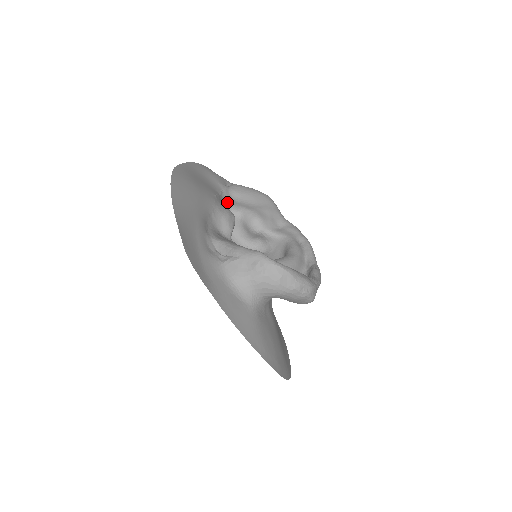
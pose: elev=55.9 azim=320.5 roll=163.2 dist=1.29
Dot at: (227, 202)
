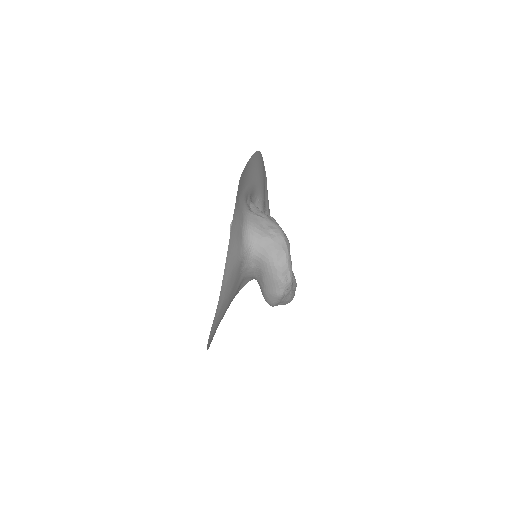
Dot at: occluded
